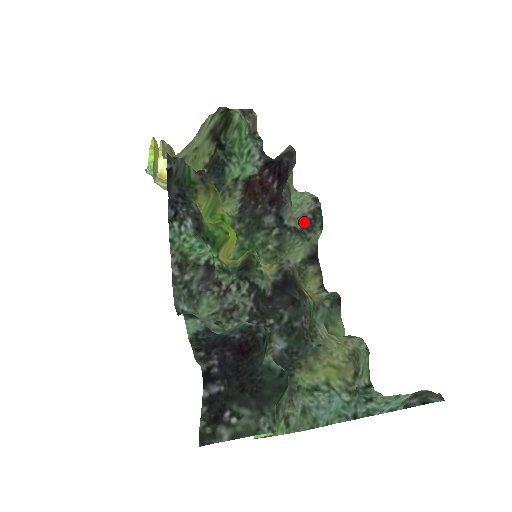
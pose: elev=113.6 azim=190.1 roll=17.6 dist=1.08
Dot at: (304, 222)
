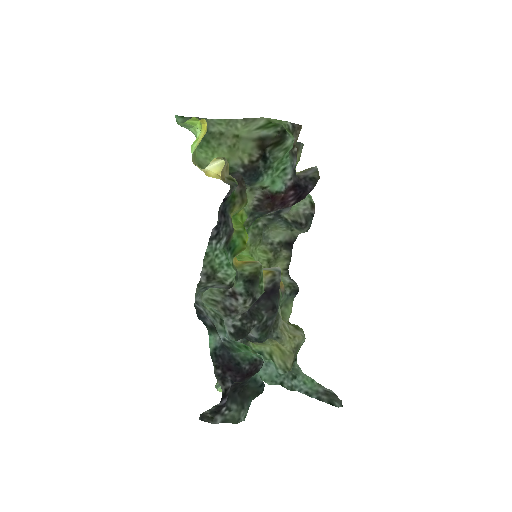
Dot at: (296, 222)
